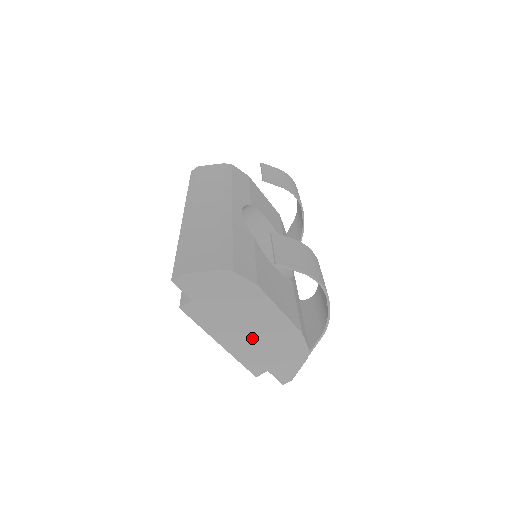
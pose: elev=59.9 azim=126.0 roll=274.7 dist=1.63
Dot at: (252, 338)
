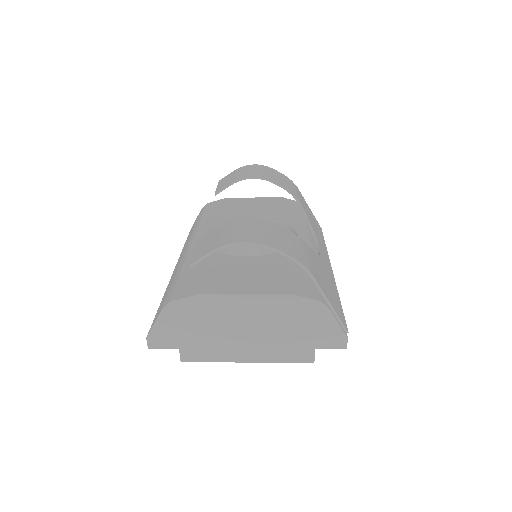
Dot at: (260, 335)
